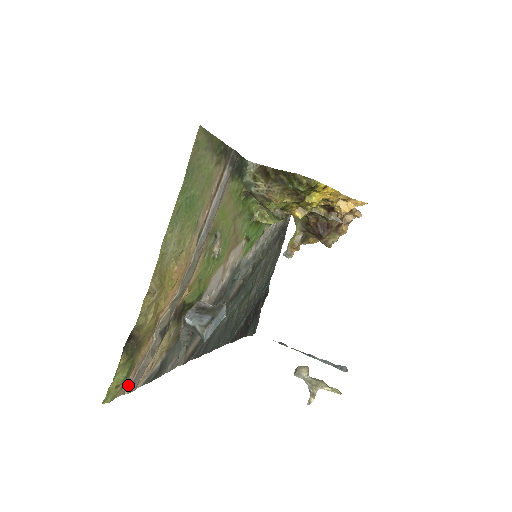
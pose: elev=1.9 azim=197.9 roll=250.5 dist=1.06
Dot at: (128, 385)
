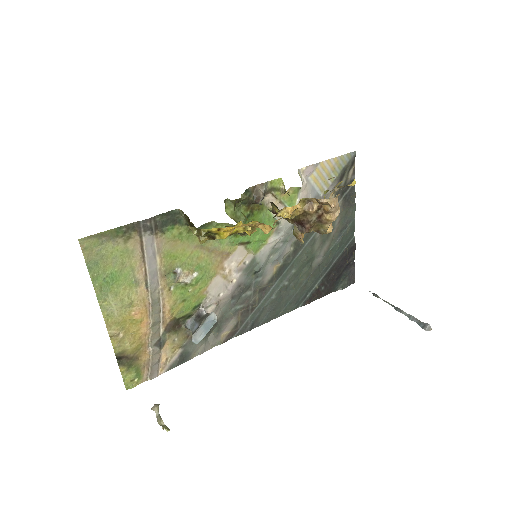
Dot at: (148, 375)
